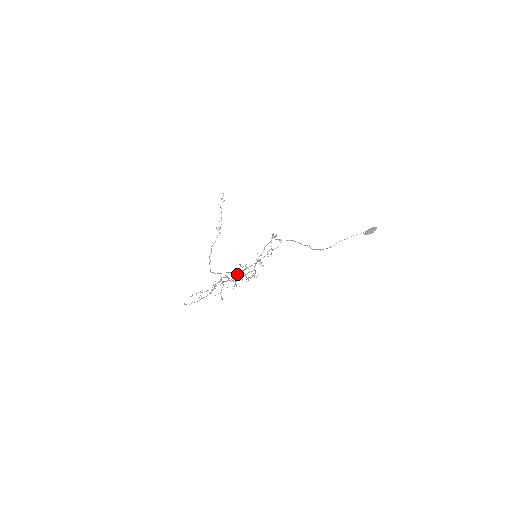
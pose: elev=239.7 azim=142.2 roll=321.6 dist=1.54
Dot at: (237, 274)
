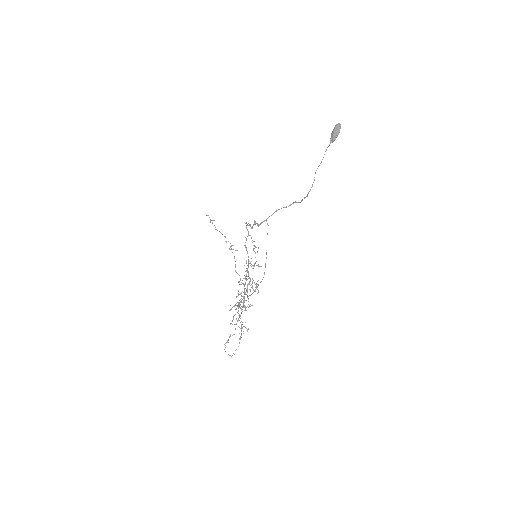
Dot at: occluded
